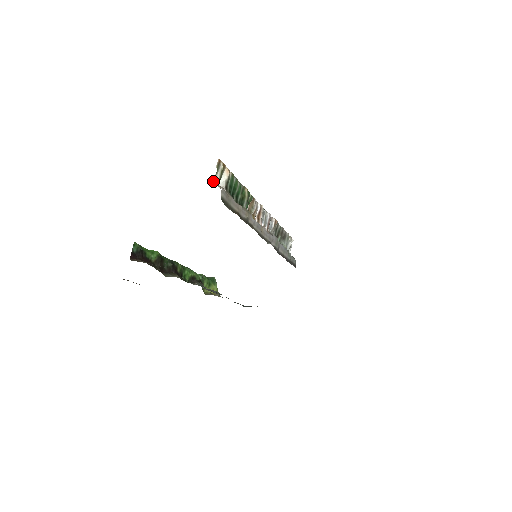
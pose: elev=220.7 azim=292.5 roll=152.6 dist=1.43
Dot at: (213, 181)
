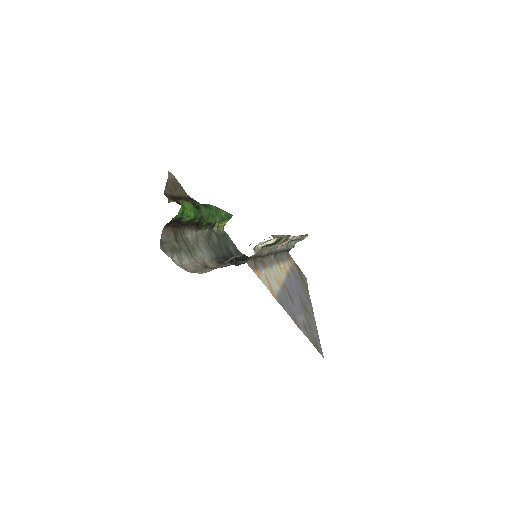
Dot at: occluded
